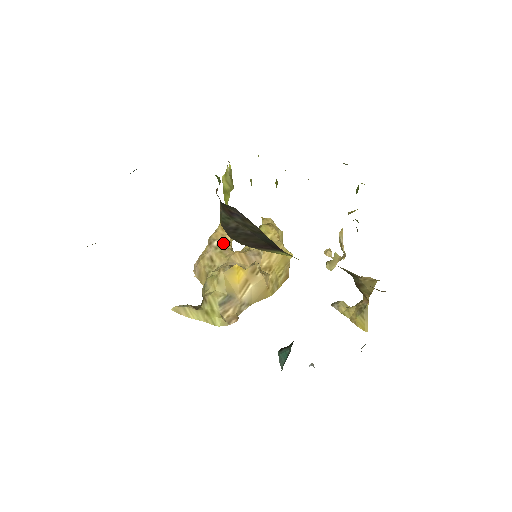
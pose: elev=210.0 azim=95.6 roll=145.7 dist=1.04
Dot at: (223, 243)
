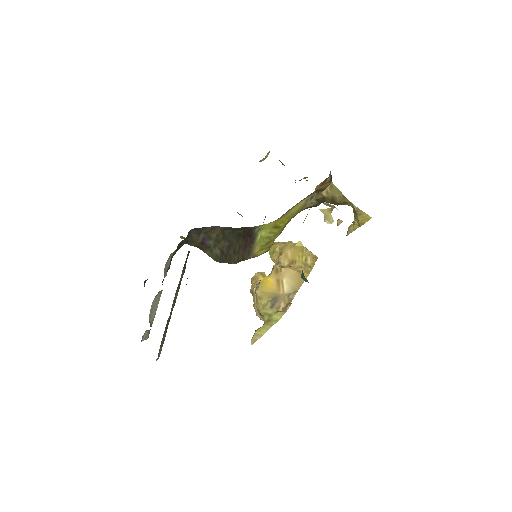
Dot at: occluded
